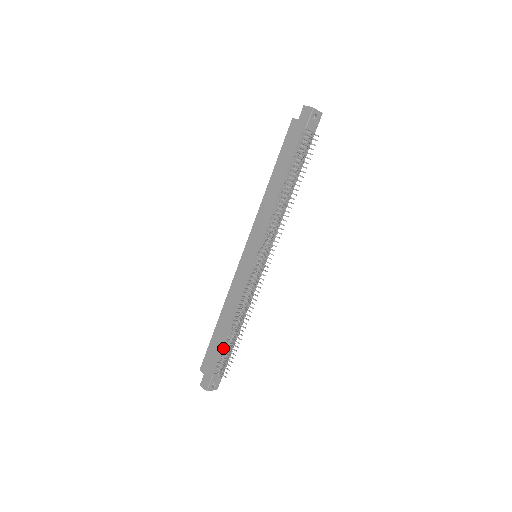
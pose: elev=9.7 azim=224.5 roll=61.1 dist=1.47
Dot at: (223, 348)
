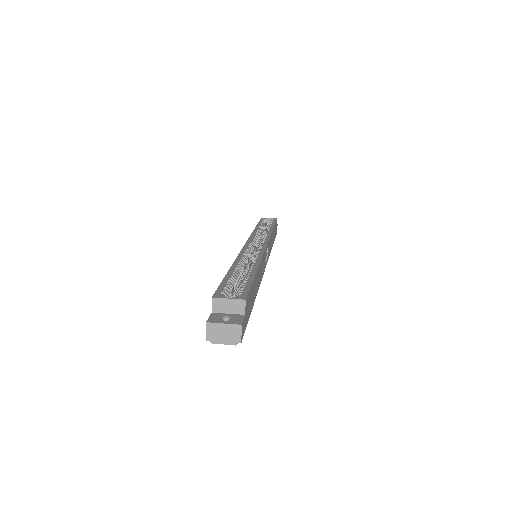
Dot at: occluded
